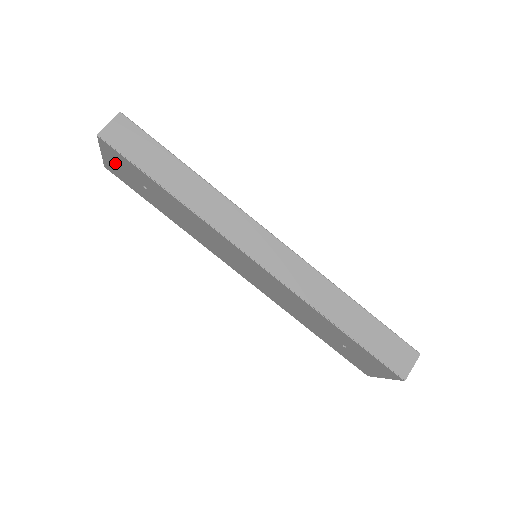
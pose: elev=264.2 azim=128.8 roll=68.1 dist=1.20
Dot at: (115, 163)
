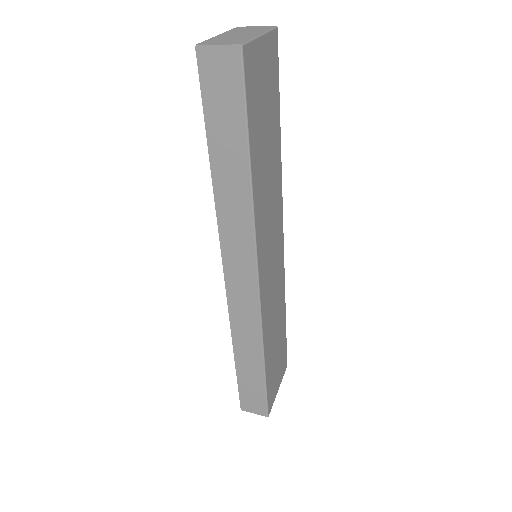
Dot at: occluded
